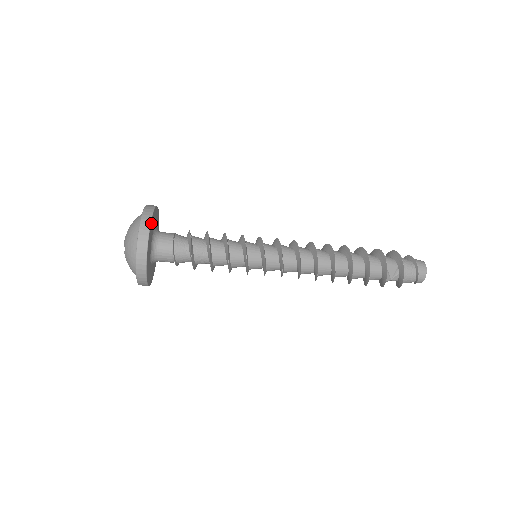
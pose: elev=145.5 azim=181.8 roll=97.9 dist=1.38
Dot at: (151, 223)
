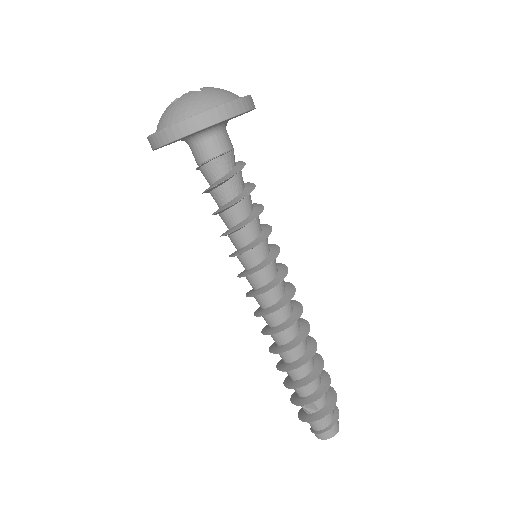
Dot at: (219, 122)
